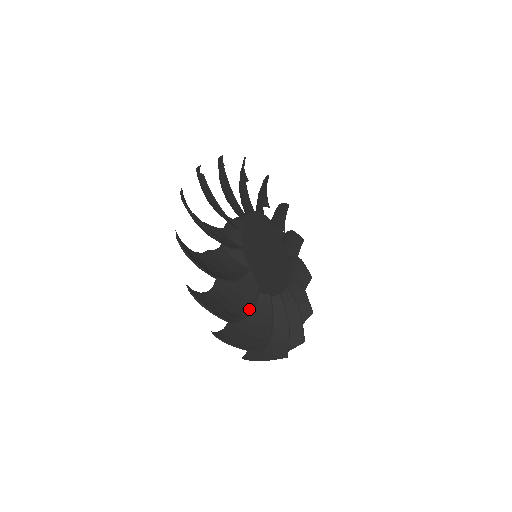
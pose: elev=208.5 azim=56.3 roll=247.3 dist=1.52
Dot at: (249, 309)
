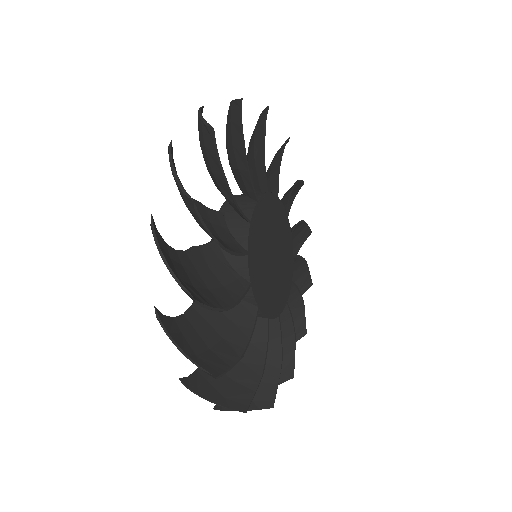
Dot at: (278, 360)
